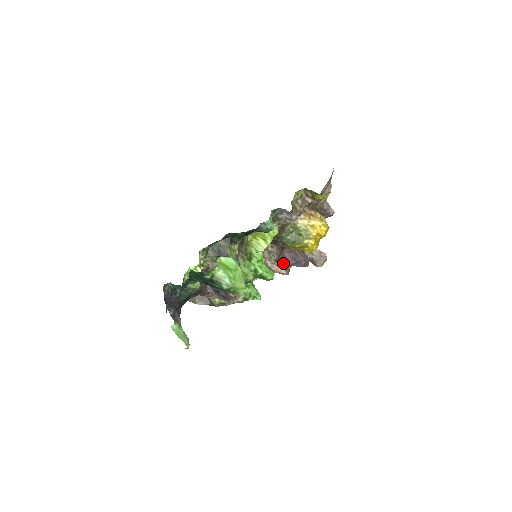
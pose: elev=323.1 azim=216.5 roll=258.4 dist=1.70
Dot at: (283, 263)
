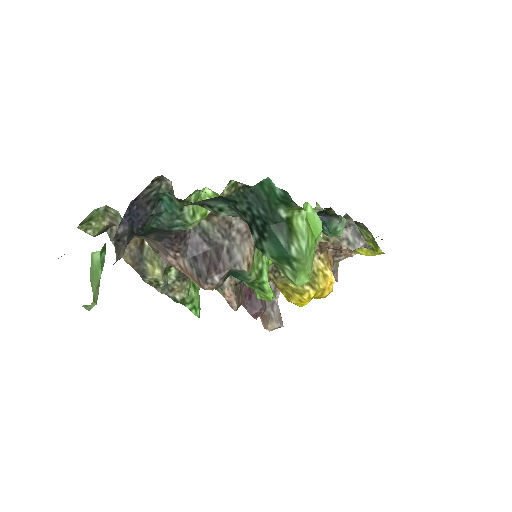
Dot at: (239, 293)
